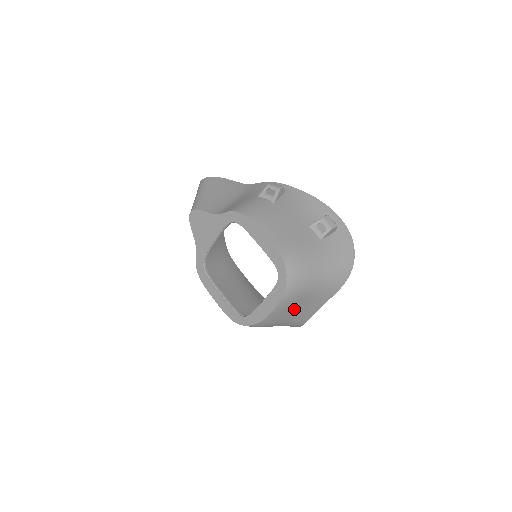
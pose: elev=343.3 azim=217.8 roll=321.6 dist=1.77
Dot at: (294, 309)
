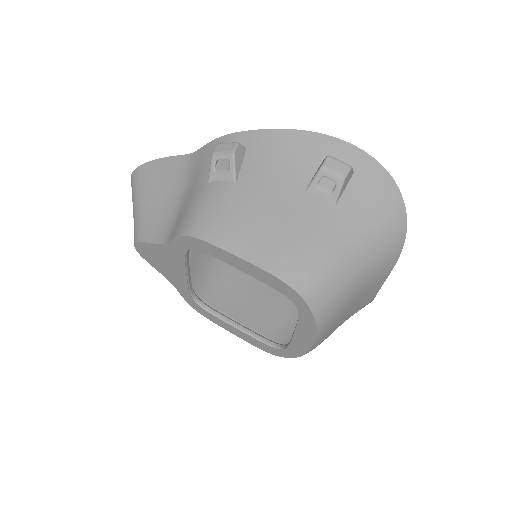
Dot at: (344, 315)
